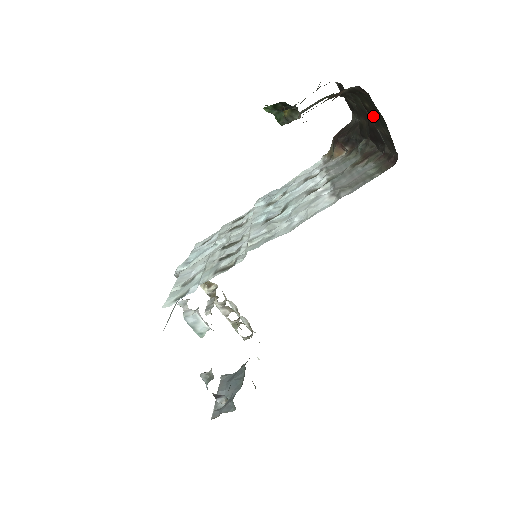
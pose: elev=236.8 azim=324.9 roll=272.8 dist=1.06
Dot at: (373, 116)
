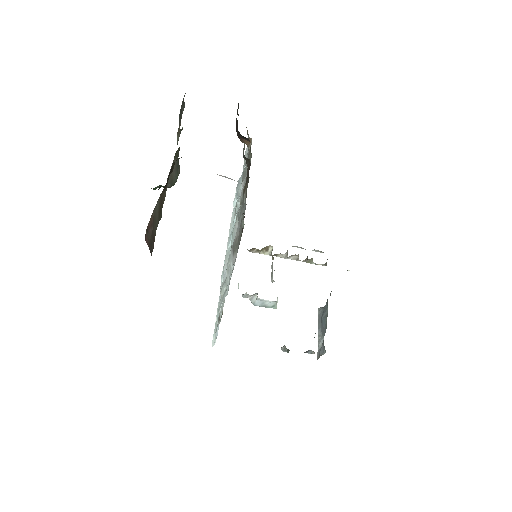
Dot at: occluded
